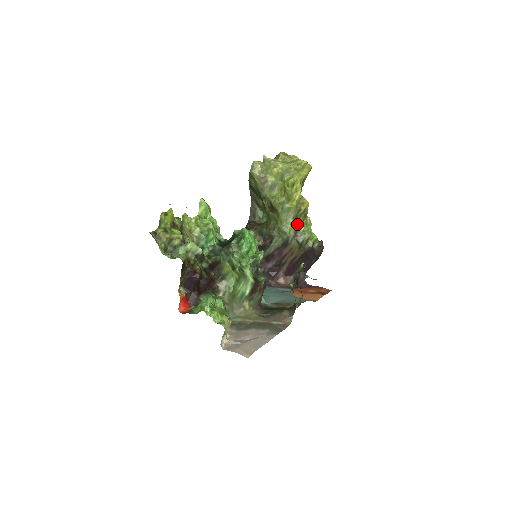
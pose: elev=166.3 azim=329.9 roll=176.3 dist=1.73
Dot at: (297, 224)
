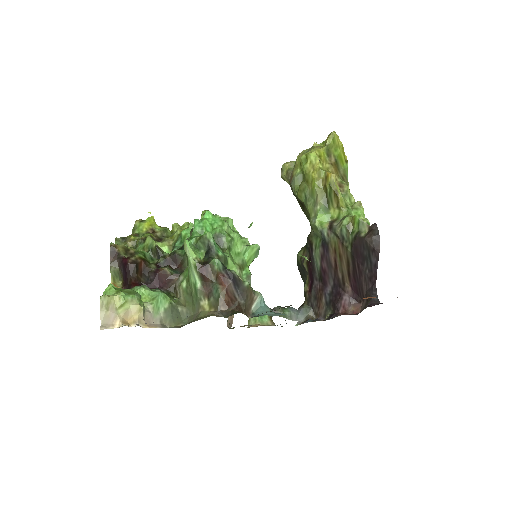
Dot at: (333, 212)
